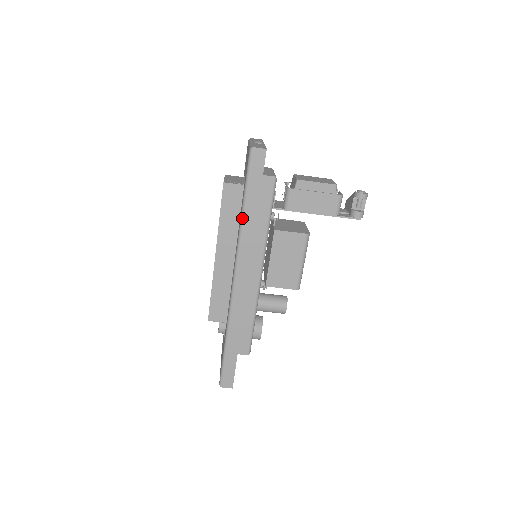
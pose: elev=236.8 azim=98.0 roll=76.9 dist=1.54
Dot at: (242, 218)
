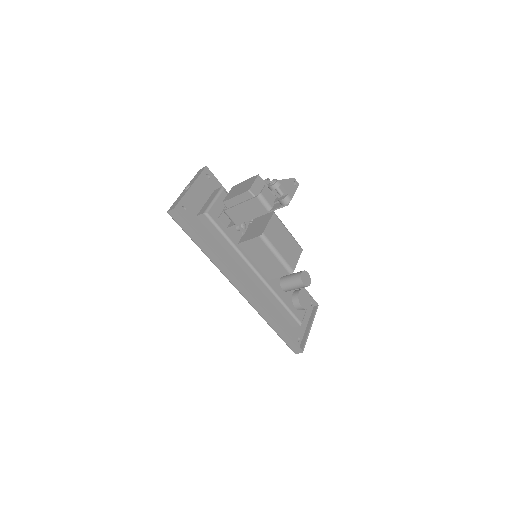
Dot at: occluded
